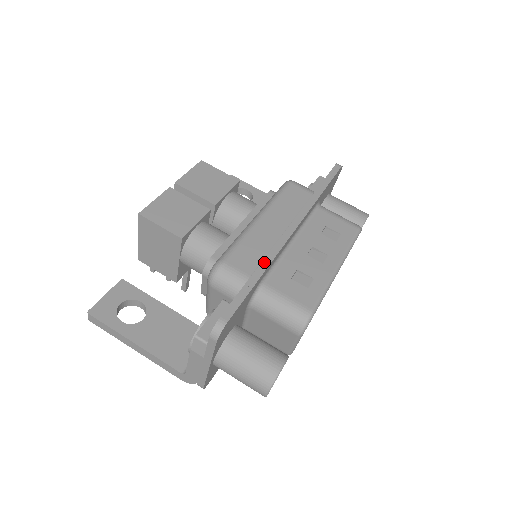
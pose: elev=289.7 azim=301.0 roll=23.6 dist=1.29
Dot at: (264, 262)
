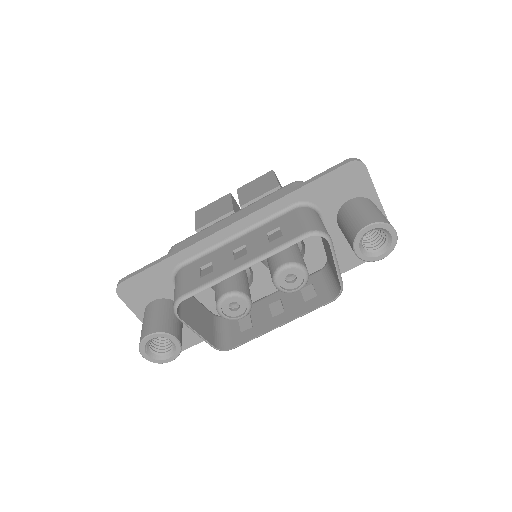
Dot at: (181, 248)
